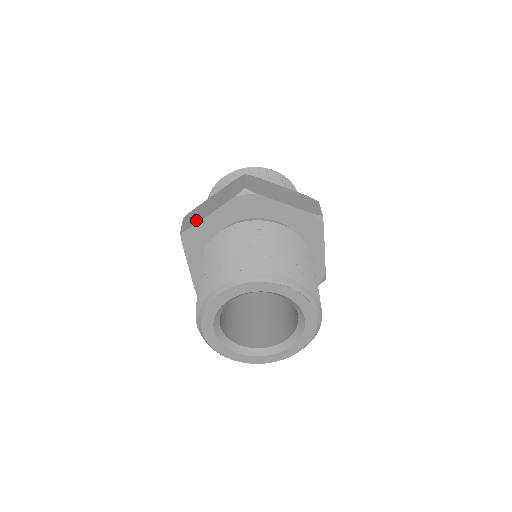
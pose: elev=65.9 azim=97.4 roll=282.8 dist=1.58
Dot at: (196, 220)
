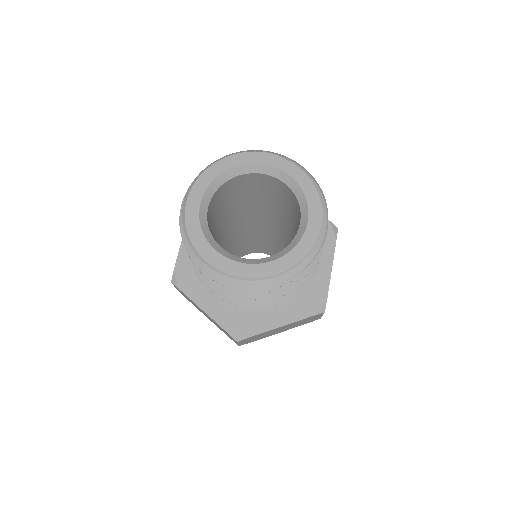
Dot at: occluded
